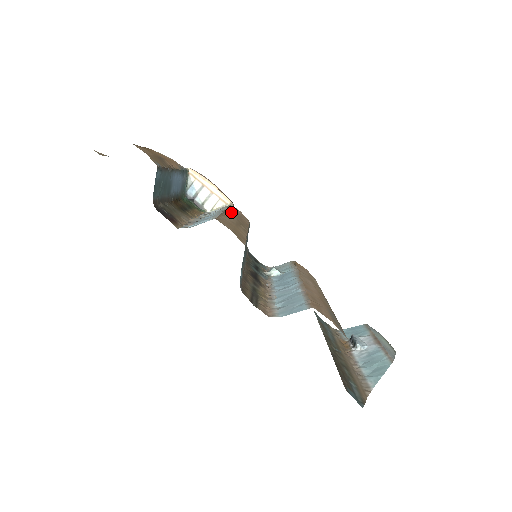
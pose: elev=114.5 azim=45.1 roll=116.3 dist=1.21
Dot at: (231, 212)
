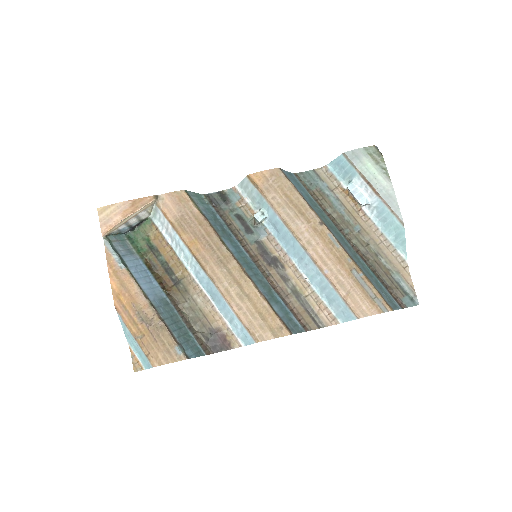
Dot at: (196, 247)
